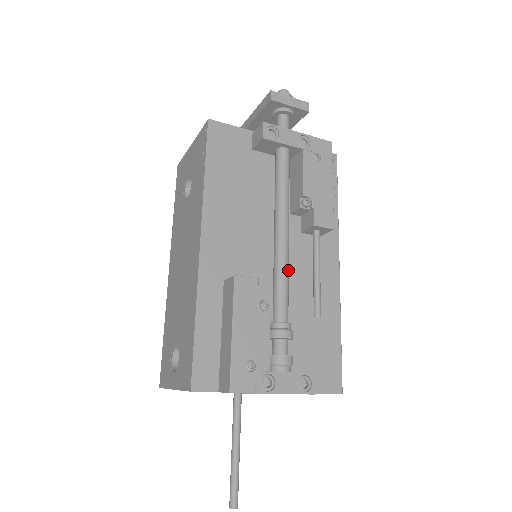
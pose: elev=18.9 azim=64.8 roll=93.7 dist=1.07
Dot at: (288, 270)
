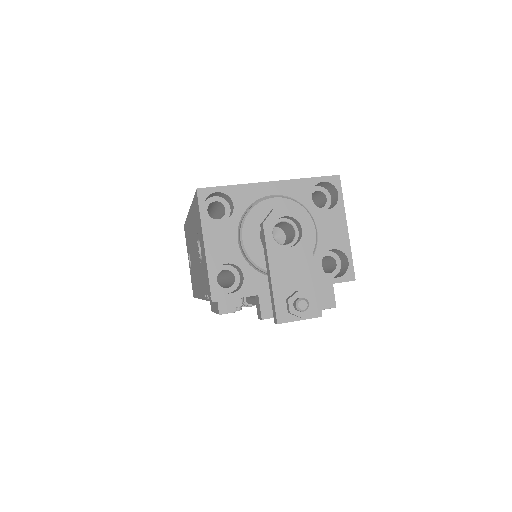
Dot at: occluded
